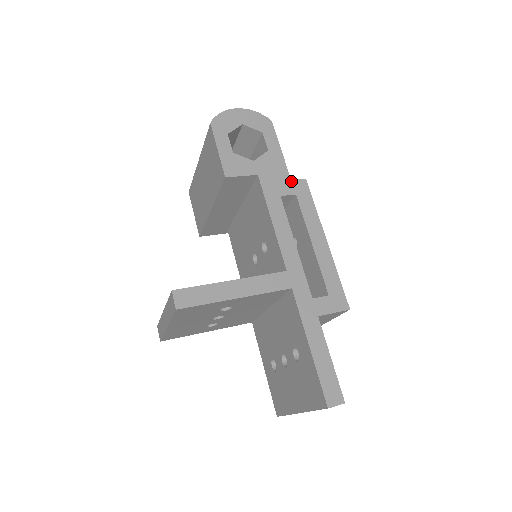
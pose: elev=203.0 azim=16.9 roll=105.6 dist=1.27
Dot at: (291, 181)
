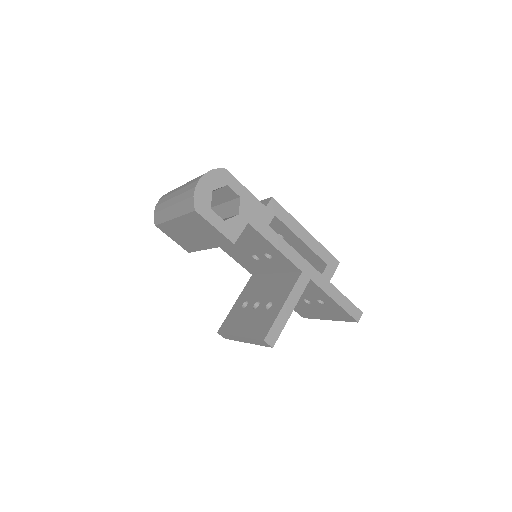
Dot at: (267, 208)
